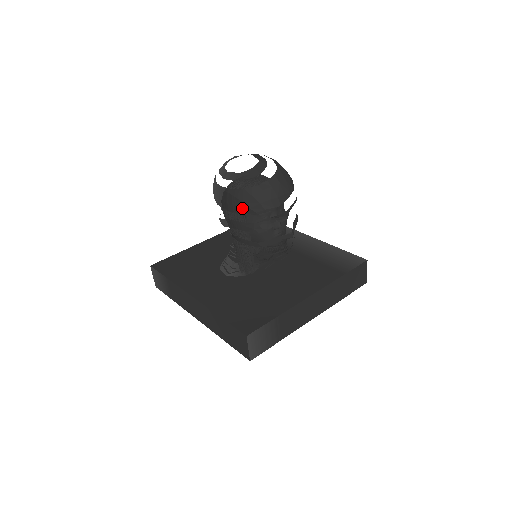
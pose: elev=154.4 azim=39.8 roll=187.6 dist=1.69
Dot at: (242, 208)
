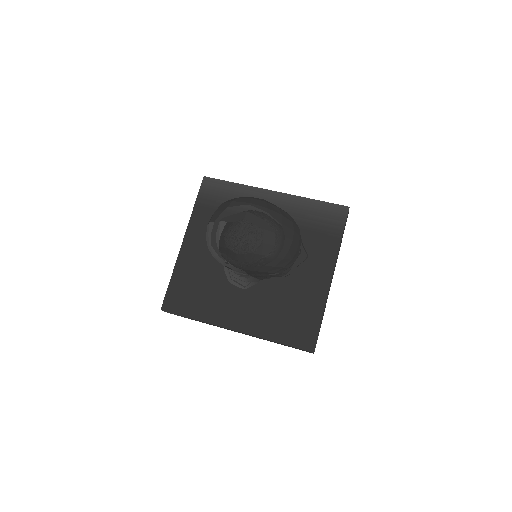
Dot at: (264, 273)
